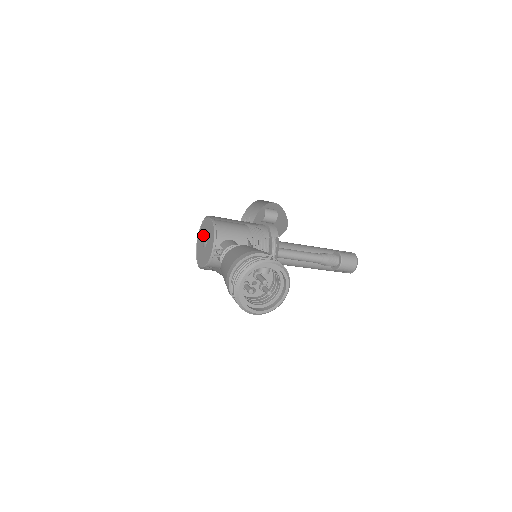
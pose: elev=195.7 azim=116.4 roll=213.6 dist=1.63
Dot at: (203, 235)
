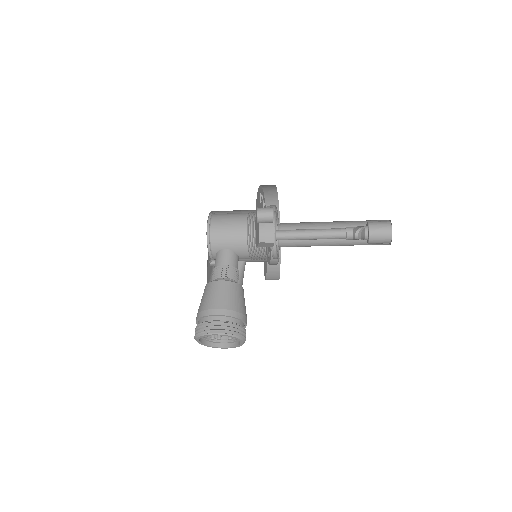
Dot at: occluded
